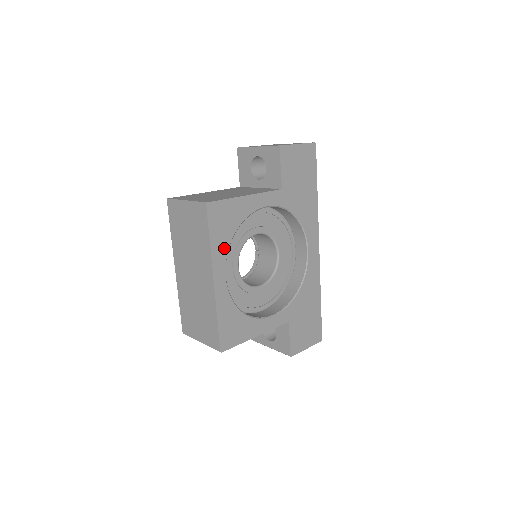
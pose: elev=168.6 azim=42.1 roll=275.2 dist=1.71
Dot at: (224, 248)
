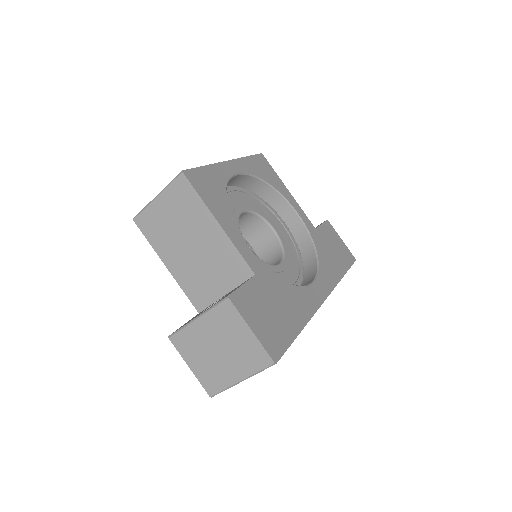
Dot at: (252, 171)
